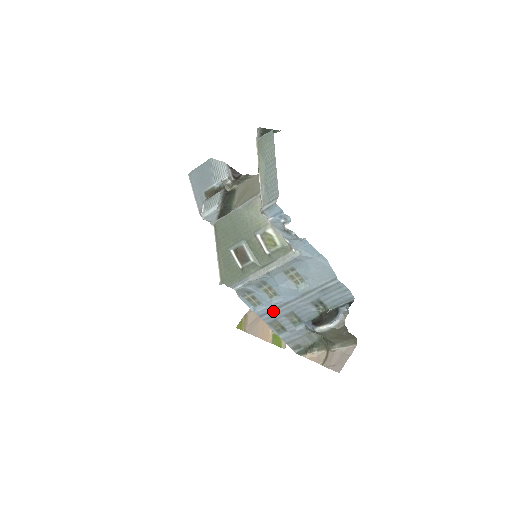
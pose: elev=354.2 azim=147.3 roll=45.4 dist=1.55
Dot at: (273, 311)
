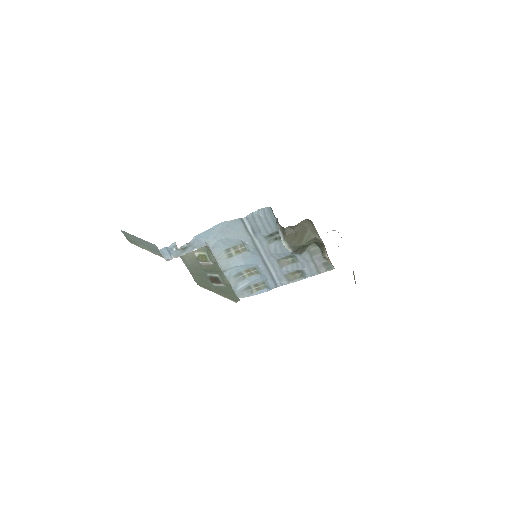
Dot at: (272, 276)
